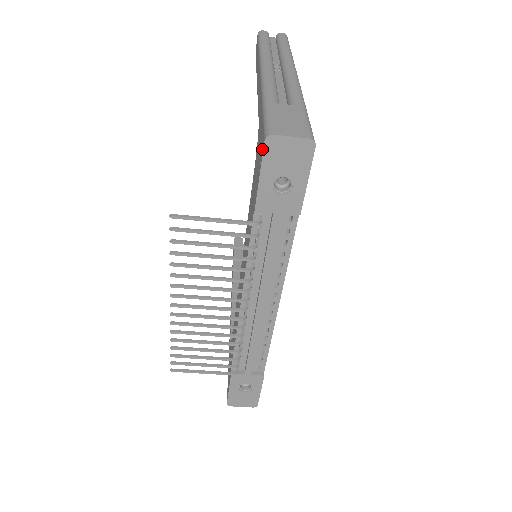
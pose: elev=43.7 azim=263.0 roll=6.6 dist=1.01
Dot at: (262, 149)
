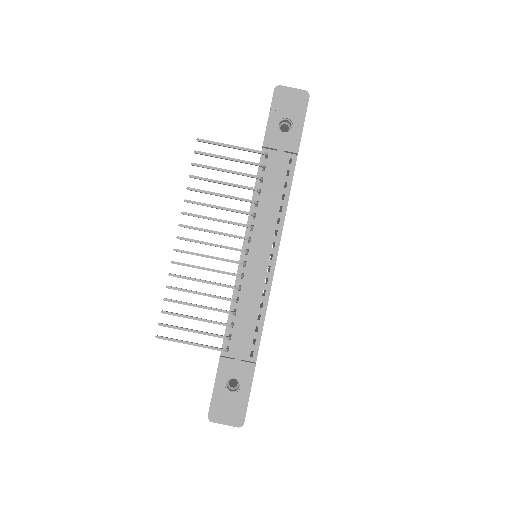
Dot at: (272, 101)
